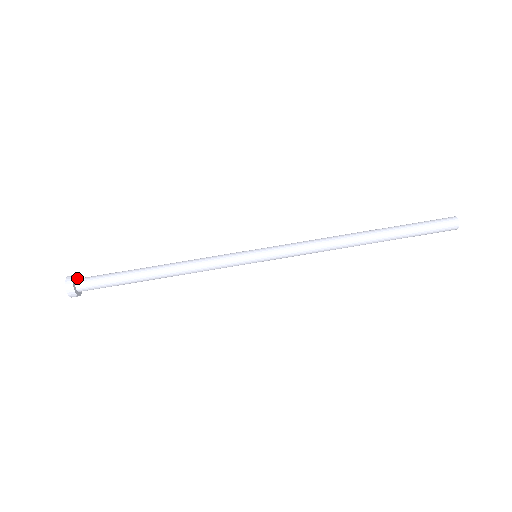
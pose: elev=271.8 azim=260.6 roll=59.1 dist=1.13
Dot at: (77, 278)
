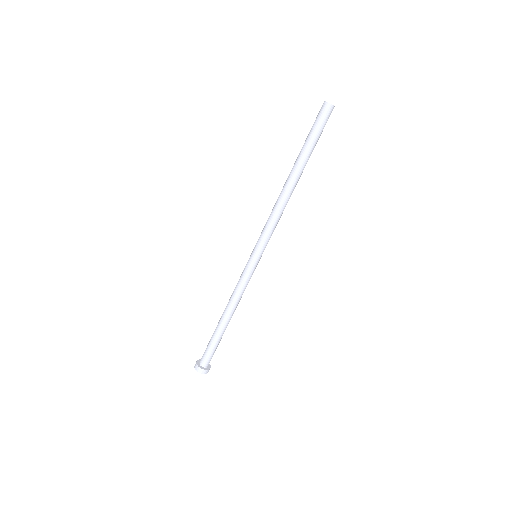
Dot at: occluded
